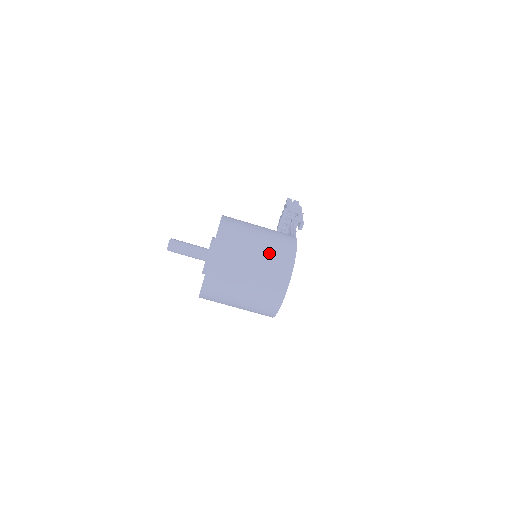
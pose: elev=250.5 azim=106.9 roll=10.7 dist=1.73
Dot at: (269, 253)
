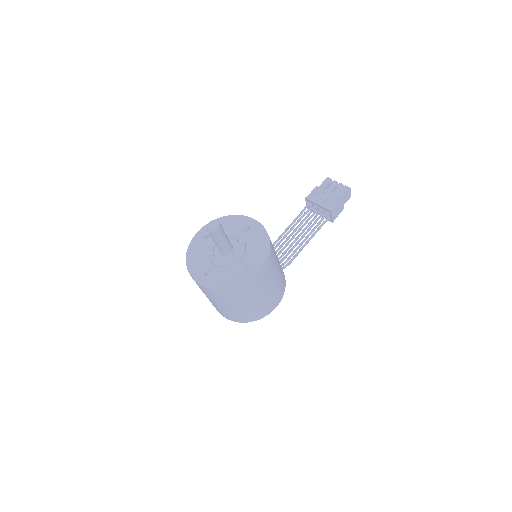
Dot at: (251, 311)
